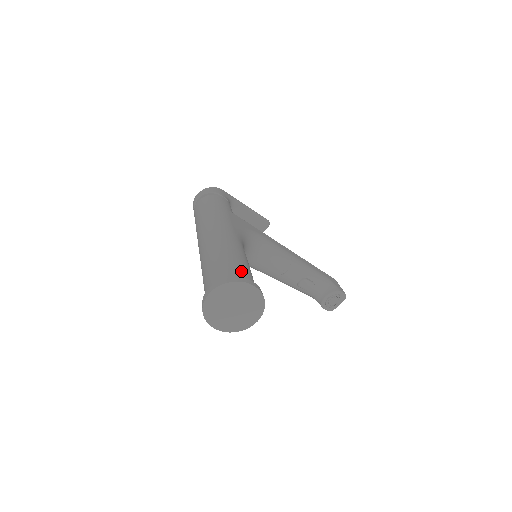
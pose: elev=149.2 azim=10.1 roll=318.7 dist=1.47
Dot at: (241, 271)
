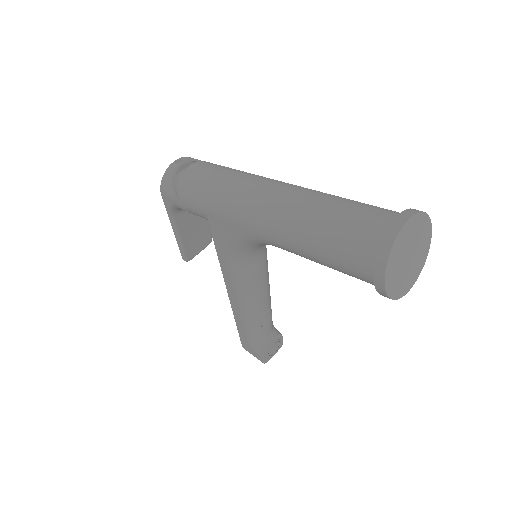
Dot at: occluded
